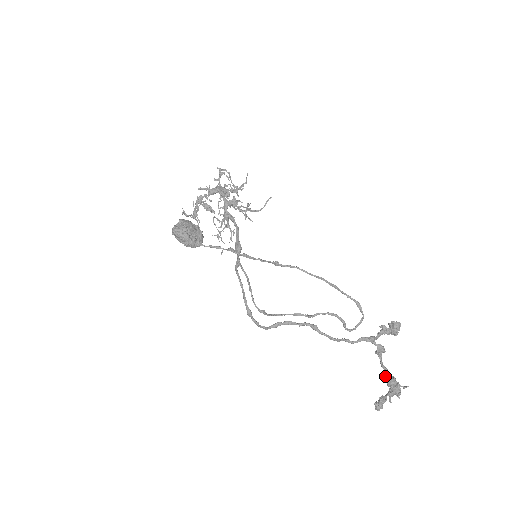
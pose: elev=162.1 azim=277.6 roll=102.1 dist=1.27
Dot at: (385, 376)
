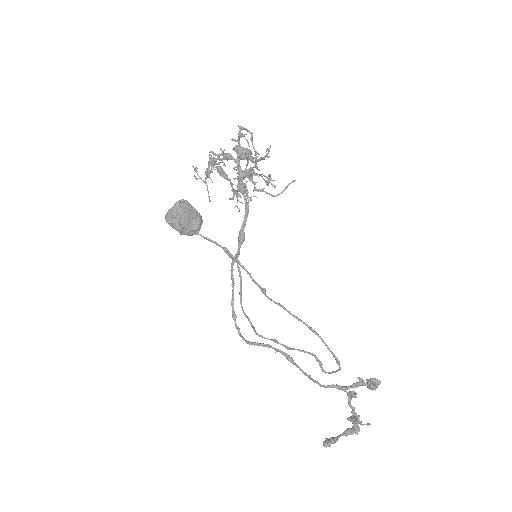
Dot at: (351, 412)
